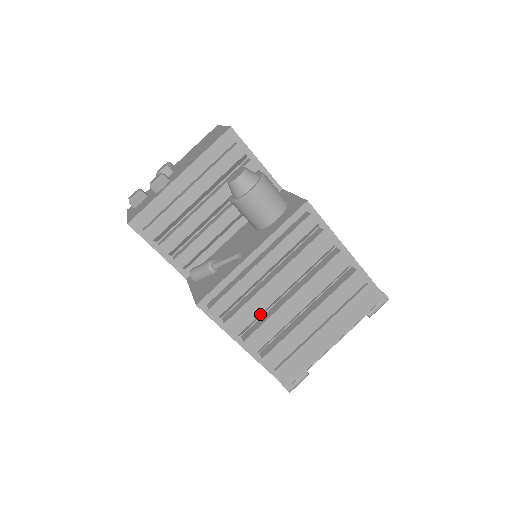
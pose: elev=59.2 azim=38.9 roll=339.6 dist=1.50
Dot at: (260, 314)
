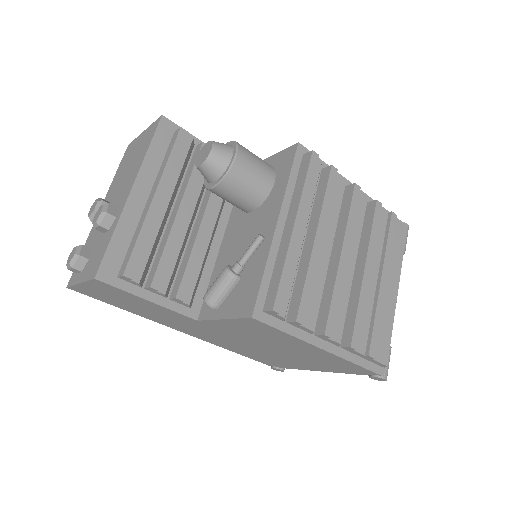
Dot at: (321, 293)
